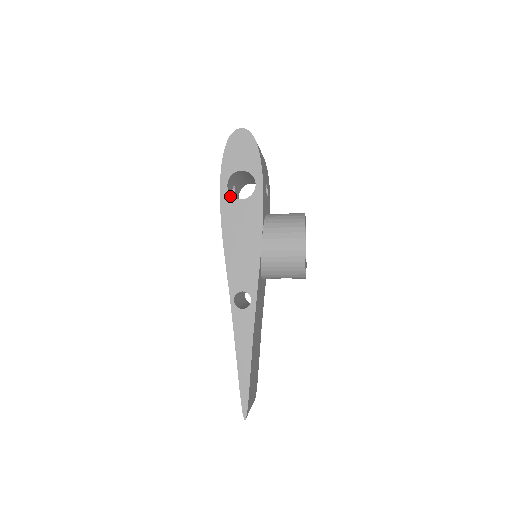
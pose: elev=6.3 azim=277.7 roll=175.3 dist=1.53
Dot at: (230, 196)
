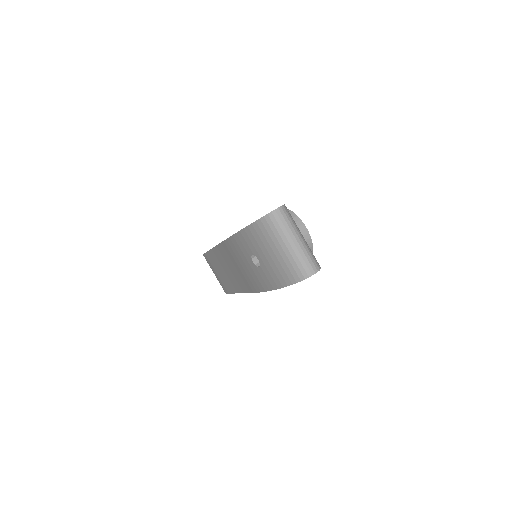
Dot at: occluded
